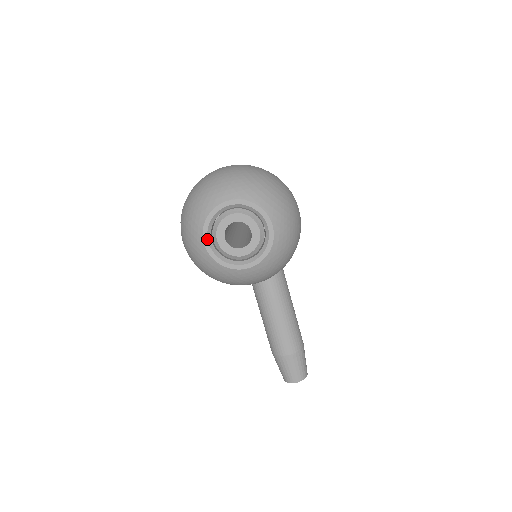
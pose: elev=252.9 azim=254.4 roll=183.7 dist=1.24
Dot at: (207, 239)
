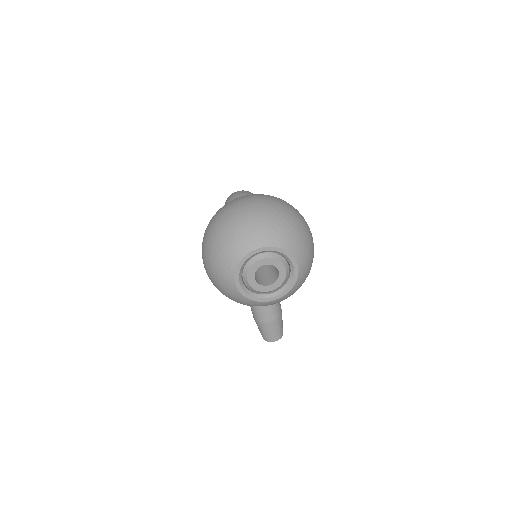
Dot at: (238, 279)
